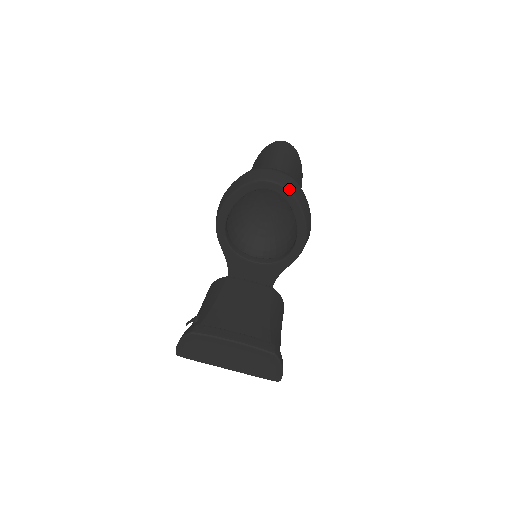
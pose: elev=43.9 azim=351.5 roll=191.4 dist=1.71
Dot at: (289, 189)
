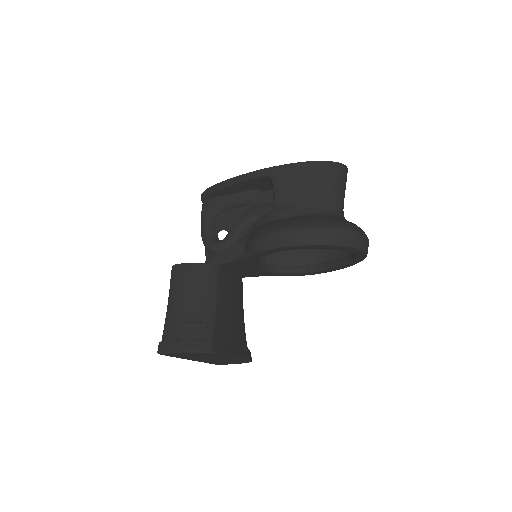
Dot at: occluded
